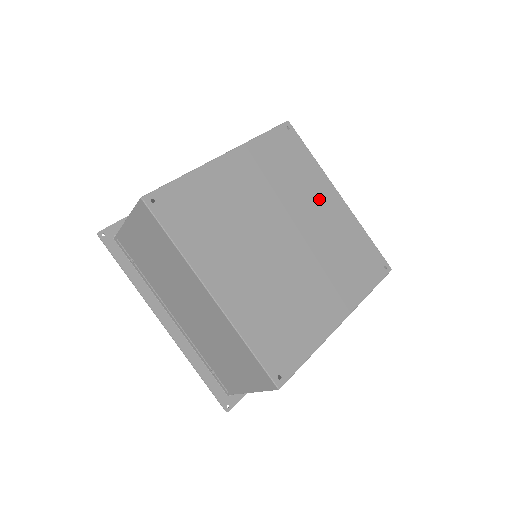
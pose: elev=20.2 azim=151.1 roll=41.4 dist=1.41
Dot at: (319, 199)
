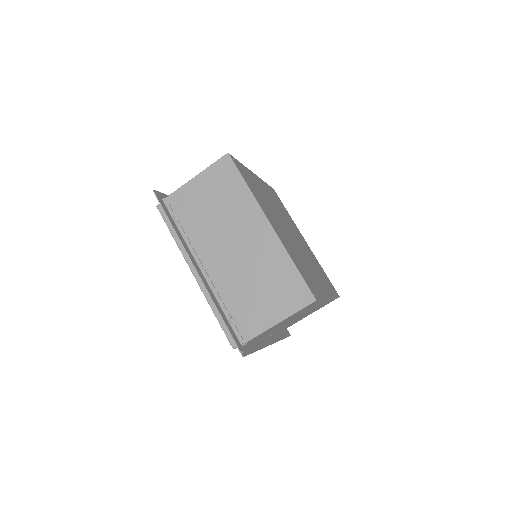
Dot at: (298, 233)
